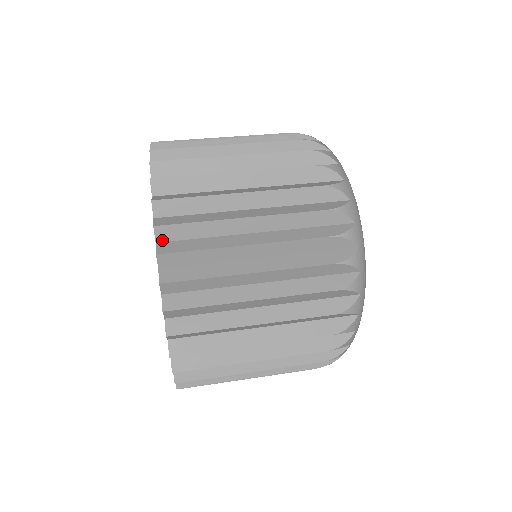
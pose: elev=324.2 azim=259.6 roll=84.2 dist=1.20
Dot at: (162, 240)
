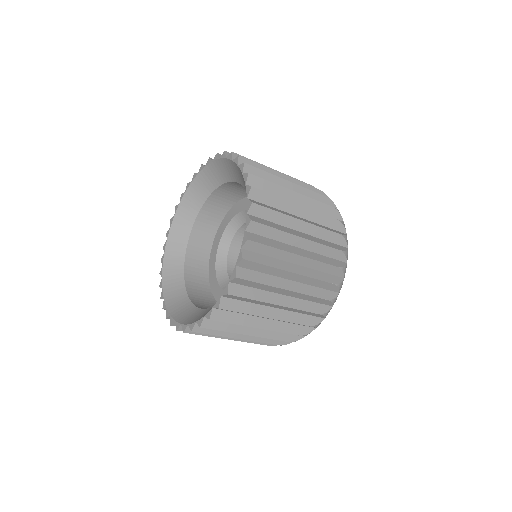
Dot at: (249, 184)
